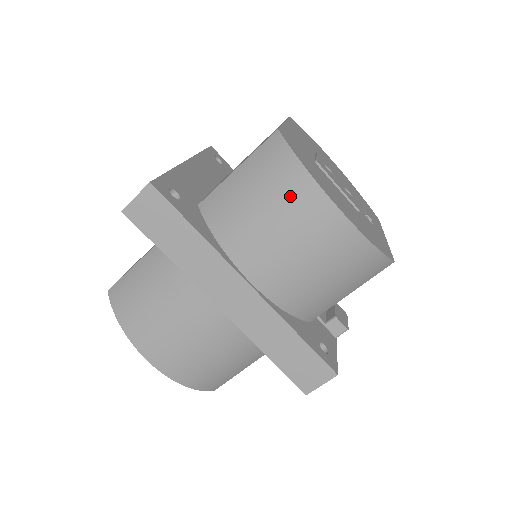
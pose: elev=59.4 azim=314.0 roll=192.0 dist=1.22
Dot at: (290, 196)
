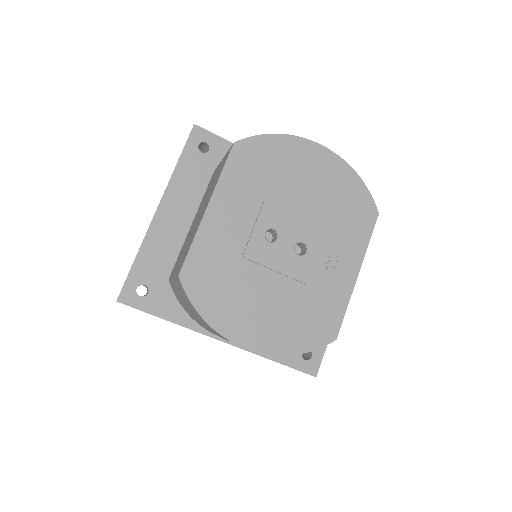
Dot at: (209, 327)
